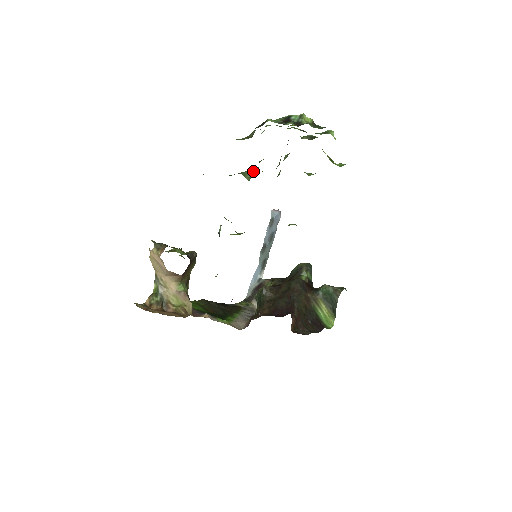
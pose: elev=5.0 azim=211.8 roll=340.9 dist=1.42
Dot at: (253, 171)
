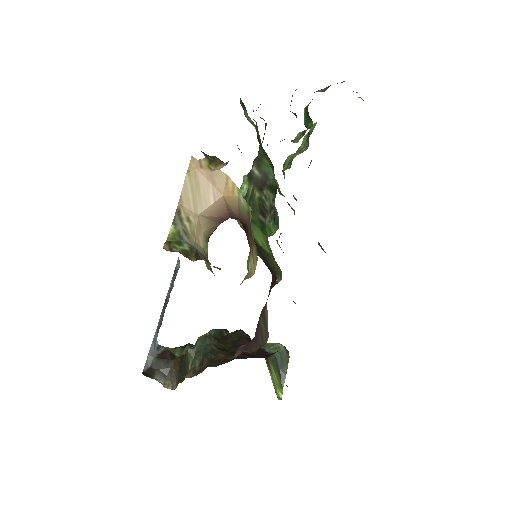
Dot at: occluded
